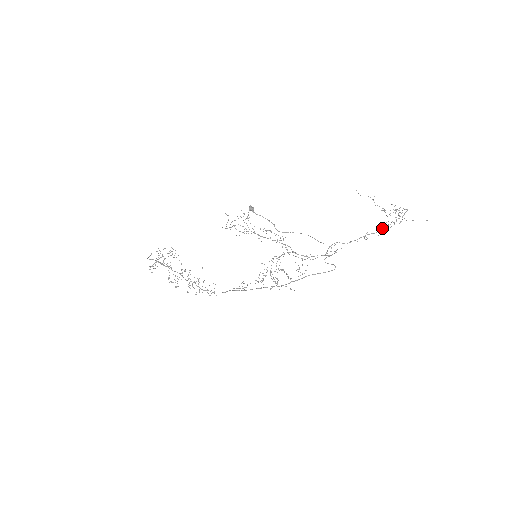
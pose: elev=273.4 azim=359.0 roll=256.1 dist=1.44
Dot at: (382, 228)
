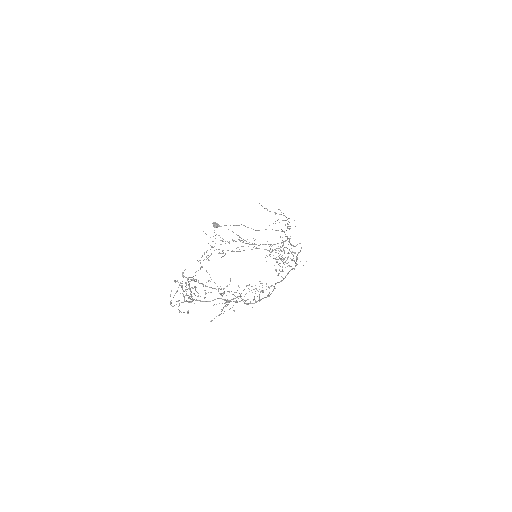
Dot at: occluded
